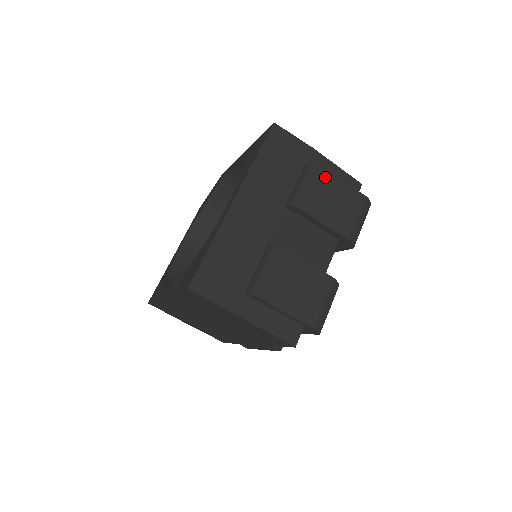
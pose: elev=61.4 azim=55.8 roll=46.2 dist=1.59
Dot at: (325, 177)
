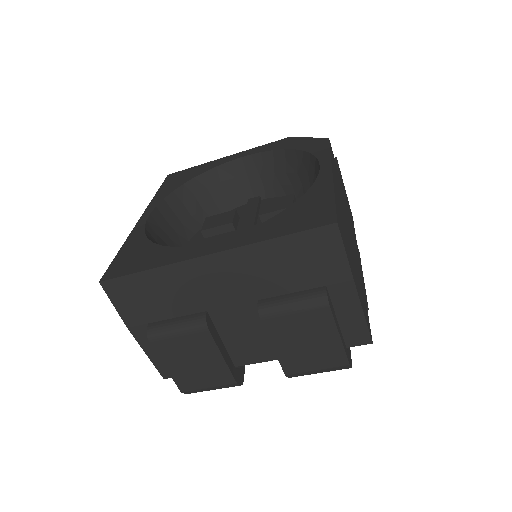
Dot at: (323, 319)
